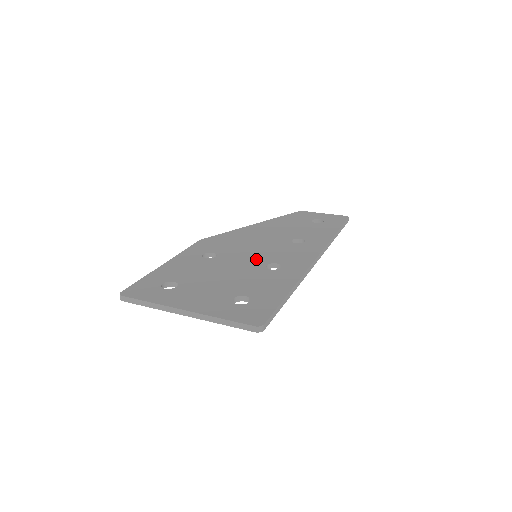
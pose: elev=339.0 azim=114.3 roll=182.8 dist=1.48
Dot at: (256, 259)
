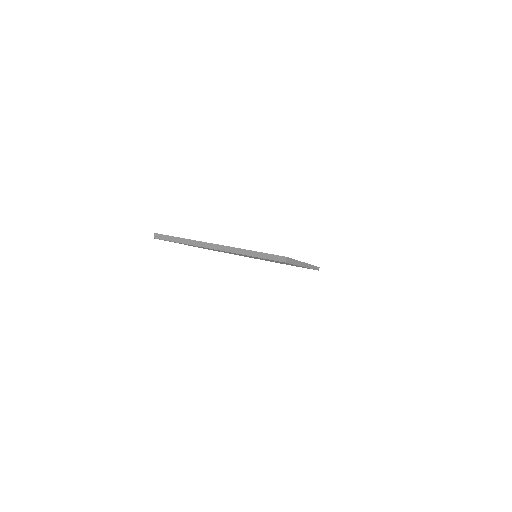
Dot at: occluded
